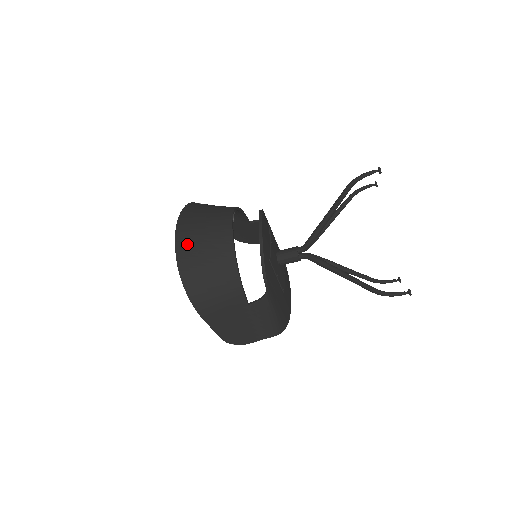
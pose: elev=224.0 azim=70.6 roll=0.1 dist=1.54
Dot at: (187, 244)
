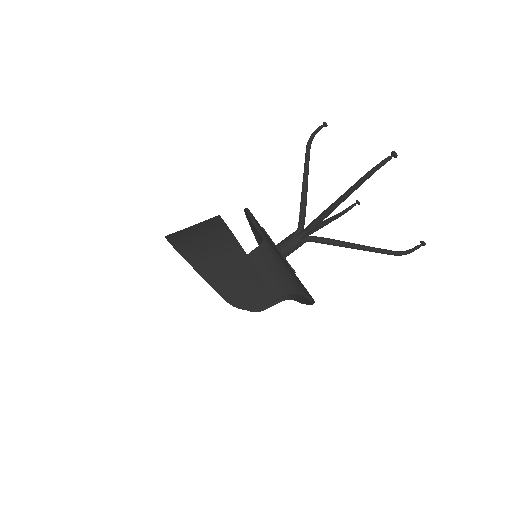
Dot at: occluded
